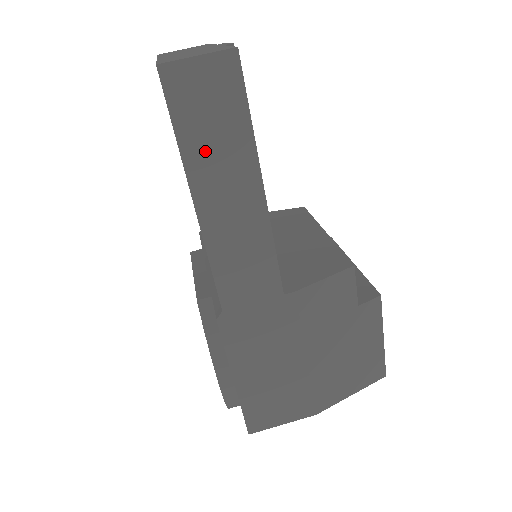
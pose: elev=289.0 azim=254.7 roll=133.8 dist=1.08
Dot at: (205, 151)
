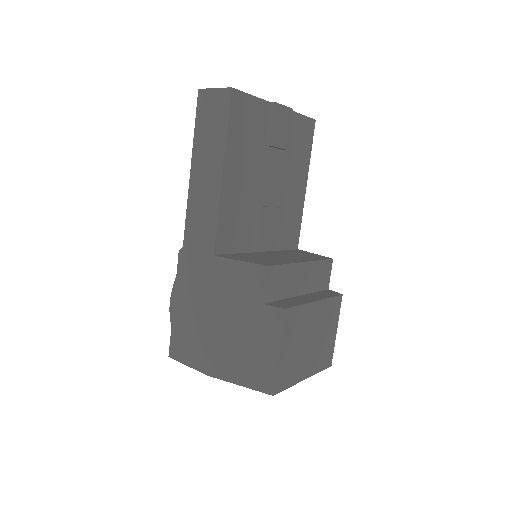
Dot at: (204, 141)
